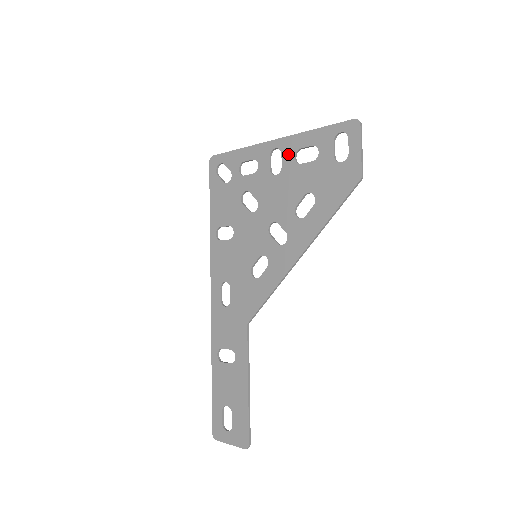
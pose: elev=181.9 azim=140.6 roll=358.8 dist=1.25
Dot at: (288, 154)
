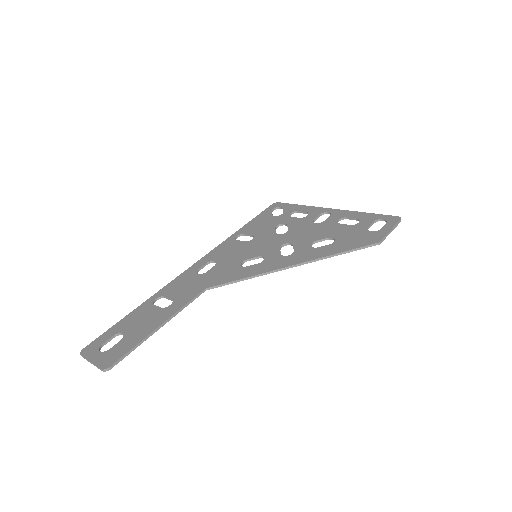
Dot at: (335, 217)
